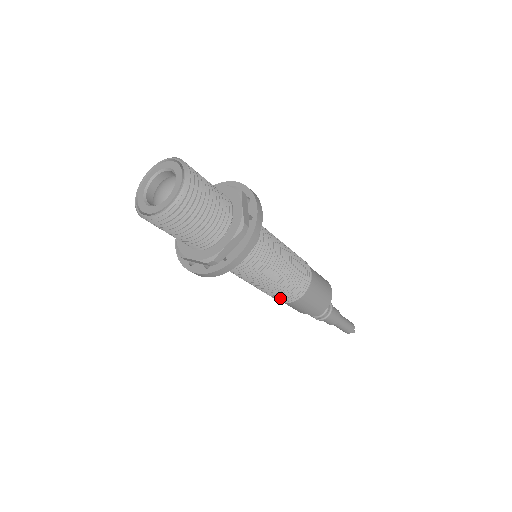
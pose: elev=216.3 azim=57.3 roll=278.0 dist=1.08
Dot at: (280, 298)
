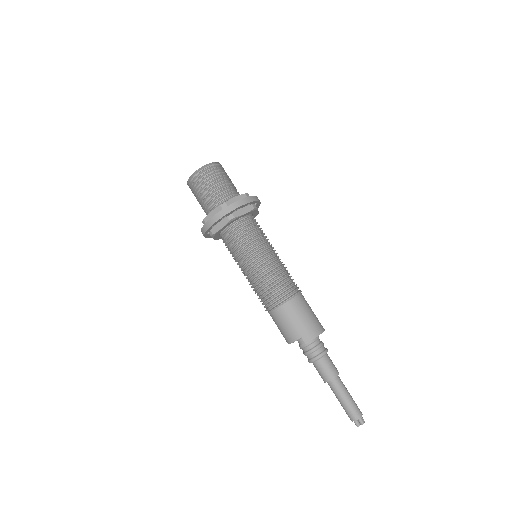
Dot at: (273, 295)
